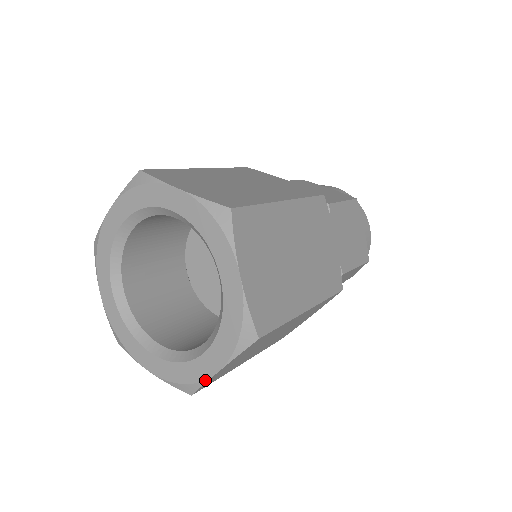
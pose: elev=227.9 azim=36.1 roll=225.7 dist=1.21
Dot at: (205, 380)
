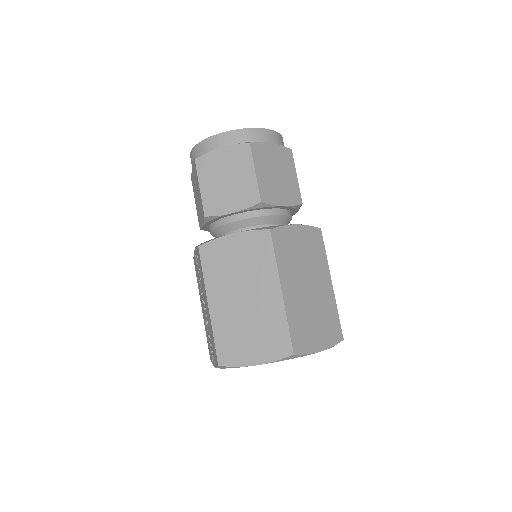
Dot at: occluded
